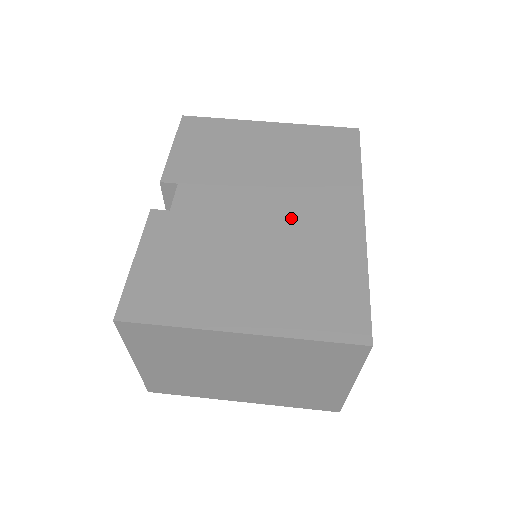
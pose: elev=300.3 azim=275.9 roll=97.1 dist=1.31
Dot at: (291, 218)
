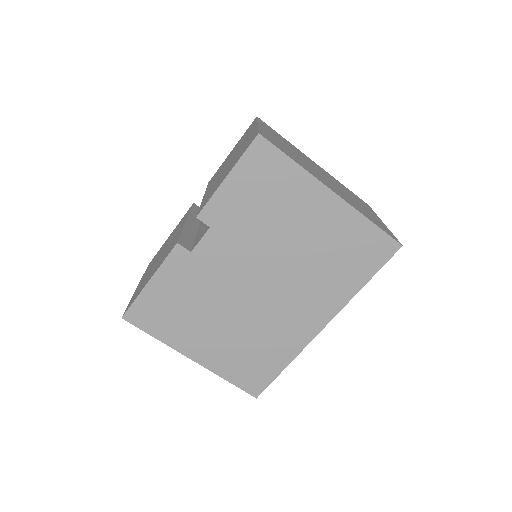
Dot at: (274, 304)
